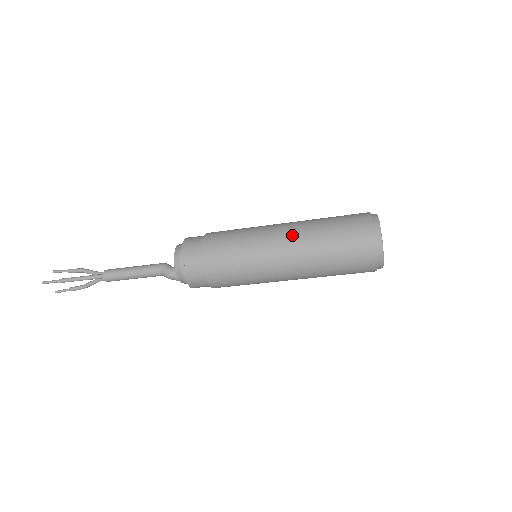
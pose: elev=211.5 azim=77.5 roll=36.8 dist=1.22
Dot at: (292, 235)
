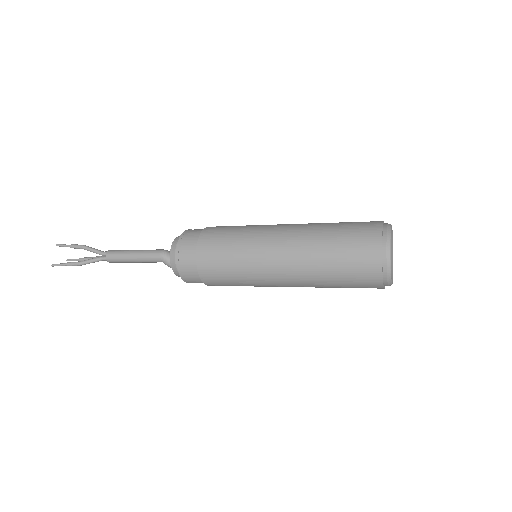
Dot at: (291, 264)
